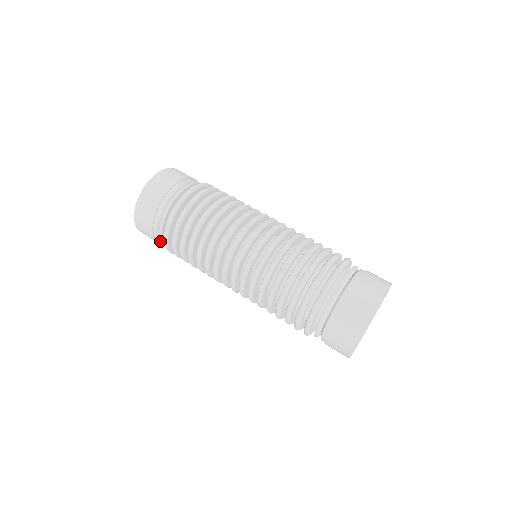
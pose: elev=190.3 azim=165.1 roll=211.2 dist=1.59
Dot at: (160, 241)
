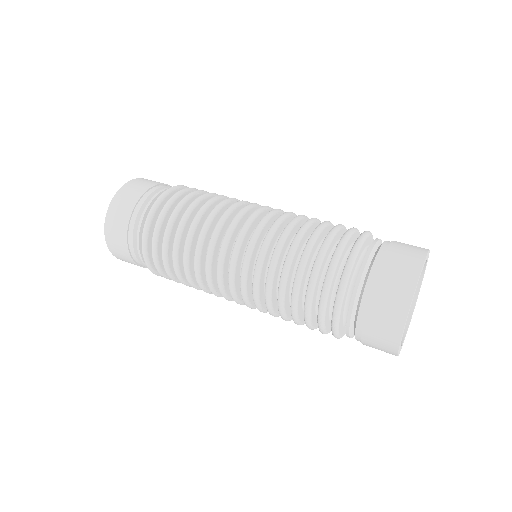
Dot at: (135, 255)
